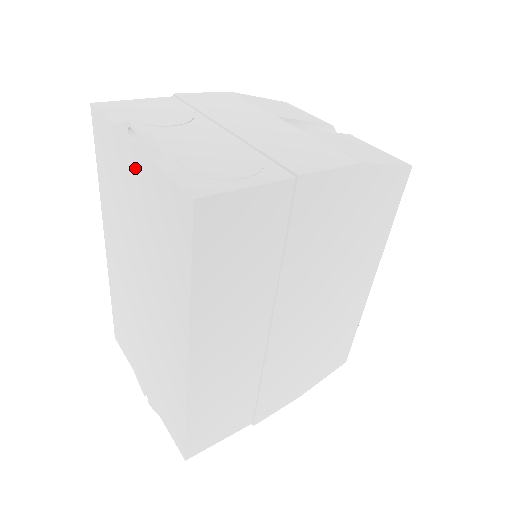
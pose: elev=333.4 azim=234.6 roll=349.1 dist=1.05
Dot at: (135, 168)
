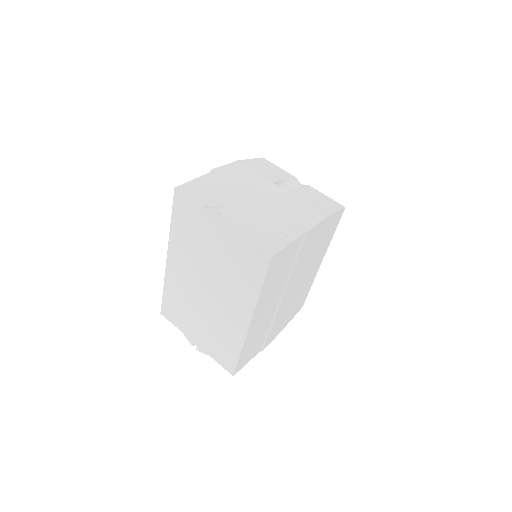
Dot at: (220, 232)
